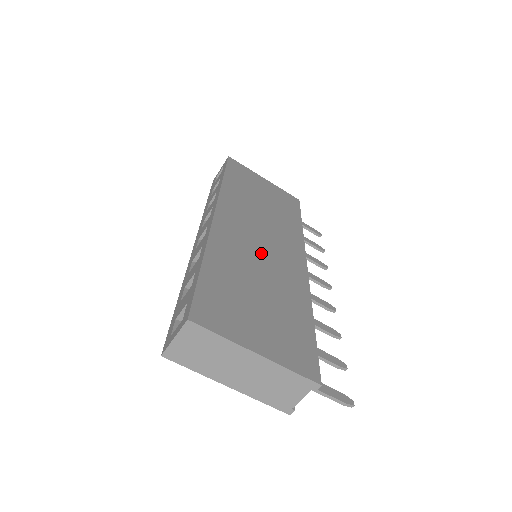
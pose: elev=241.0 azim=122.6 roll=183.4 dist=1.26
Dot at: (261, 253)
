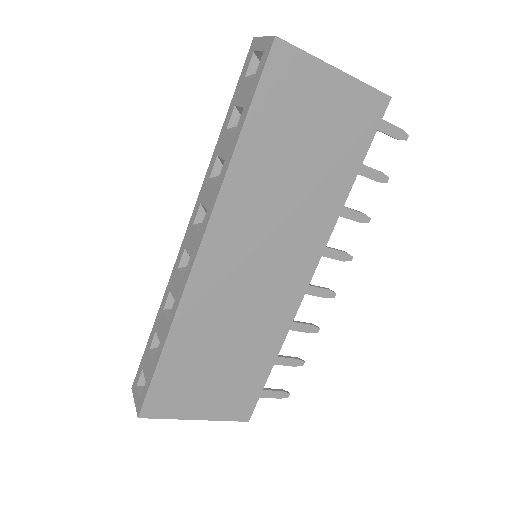
Dot at: (247, 293)
